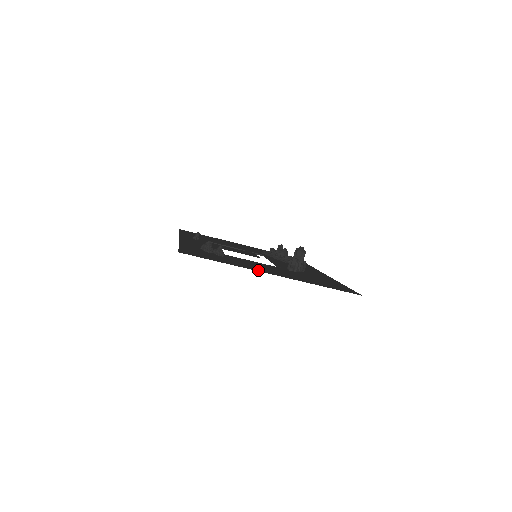
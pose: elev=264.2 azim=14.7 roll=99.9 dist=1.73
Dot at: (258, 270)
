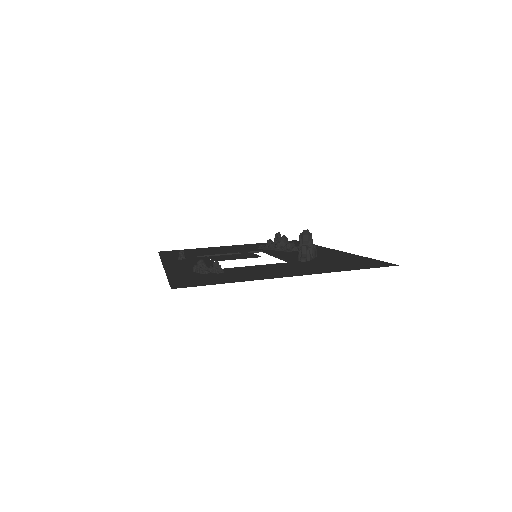
Dot at: (271, 277)
